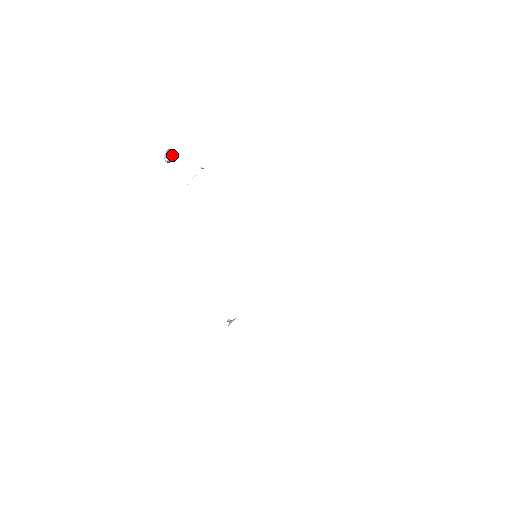
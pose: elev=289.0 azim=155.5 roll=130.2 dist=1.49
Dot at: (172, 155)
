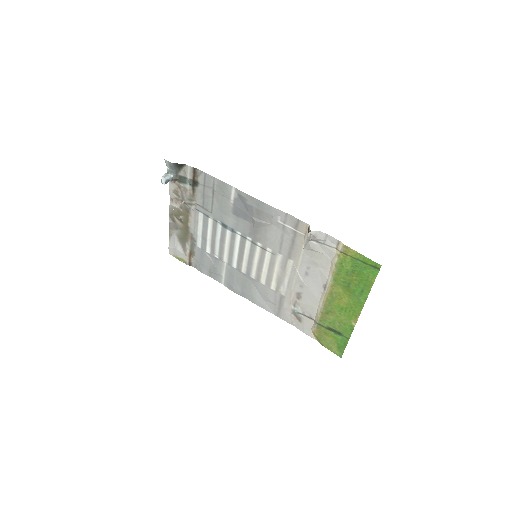
Dot at: (171, 177)
